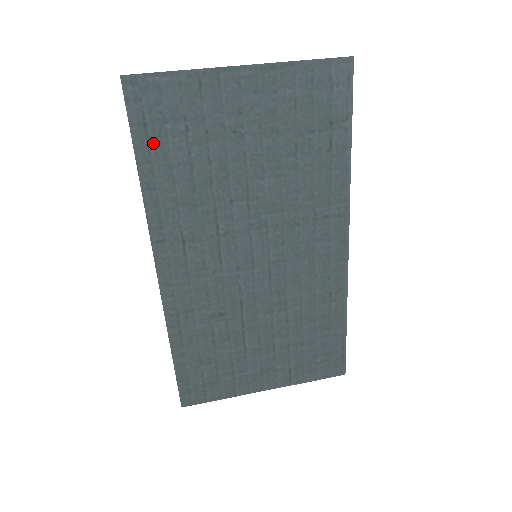
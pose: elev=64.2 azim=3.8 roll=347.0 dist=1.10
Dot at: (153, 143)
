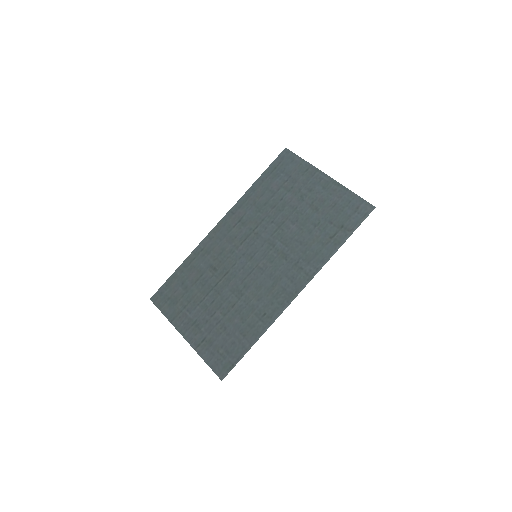
Dot at: (271, 176)
